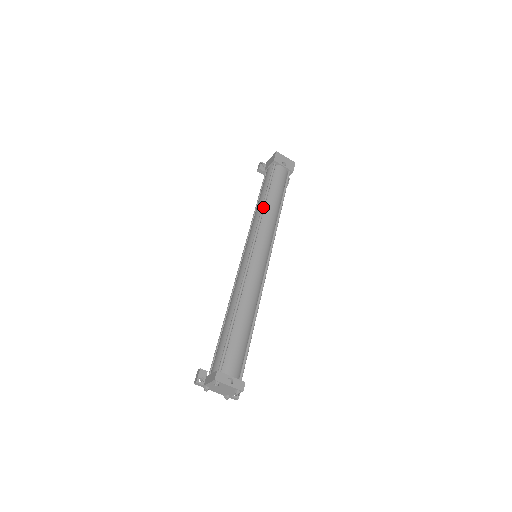
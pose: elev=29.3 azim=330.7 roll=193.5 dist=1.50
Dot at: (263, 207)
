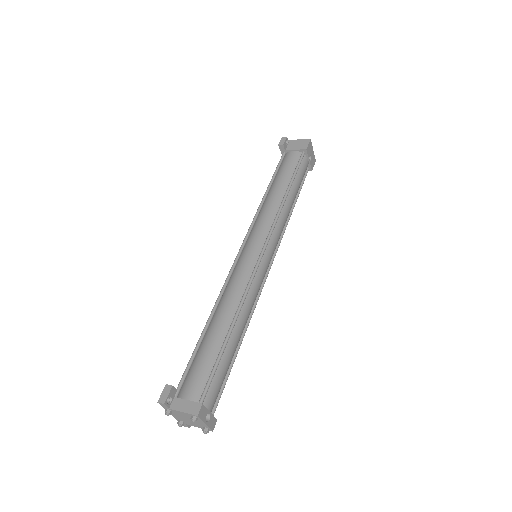
Dot at: (284, 202)
